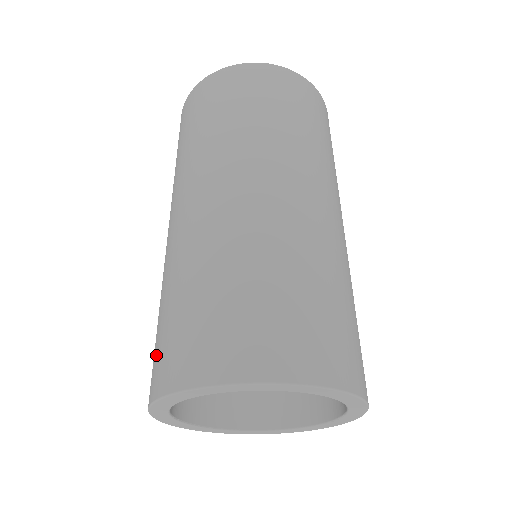
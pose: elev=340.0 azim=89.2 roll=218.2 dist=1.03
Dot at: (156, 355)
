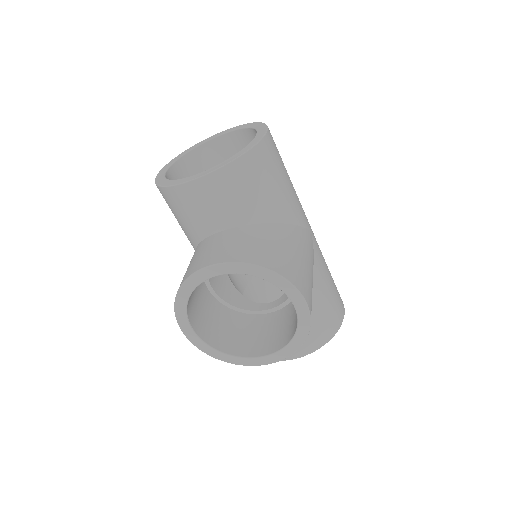
Dot at: occluded
